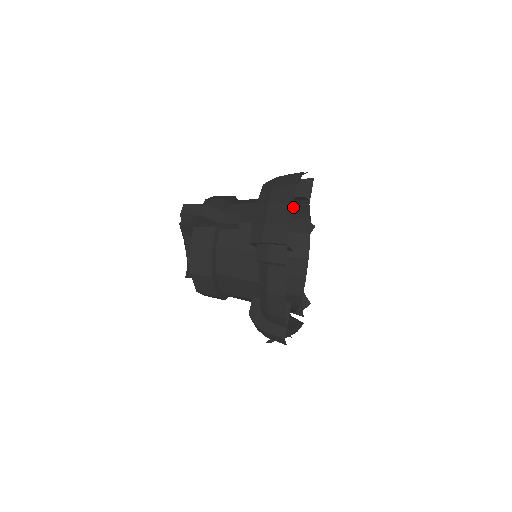
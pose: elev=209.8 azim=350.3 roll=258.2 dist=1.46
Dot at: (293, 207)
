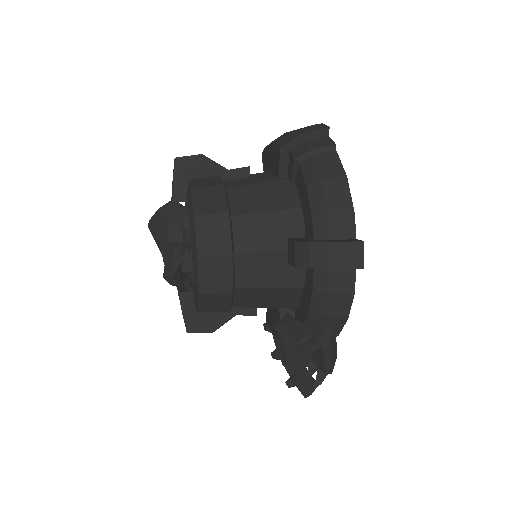
Dot at: occluded
